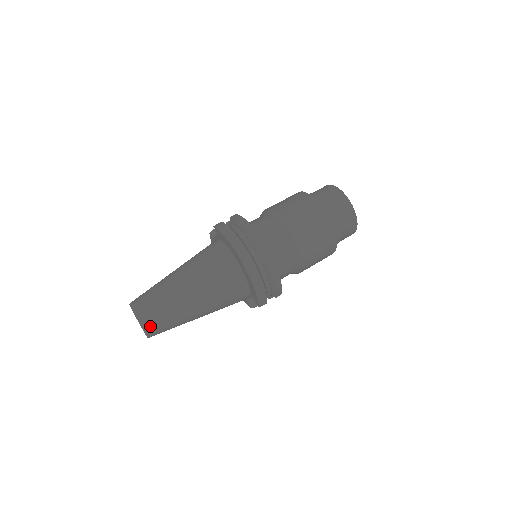
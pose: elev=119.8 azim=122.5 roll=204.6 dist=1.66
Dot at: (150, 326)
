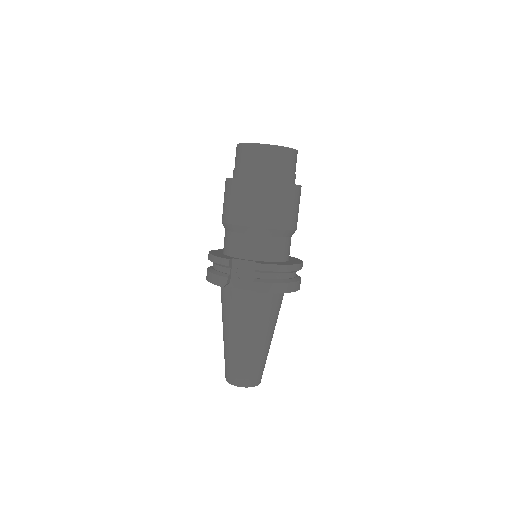
Dot at: occluded
